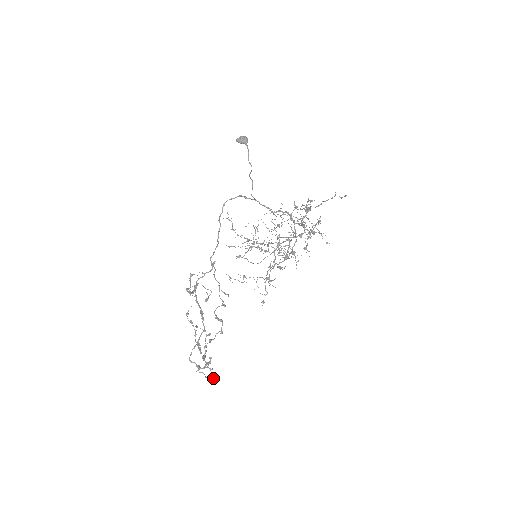
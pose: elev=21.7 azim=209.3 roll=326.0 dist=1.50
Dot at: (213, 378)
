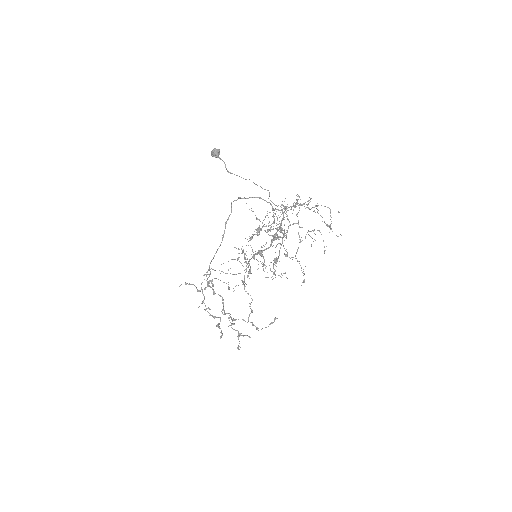
Dot at: (238, 349)
